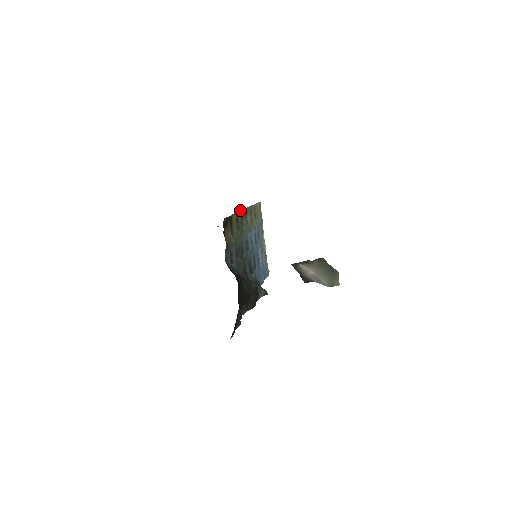
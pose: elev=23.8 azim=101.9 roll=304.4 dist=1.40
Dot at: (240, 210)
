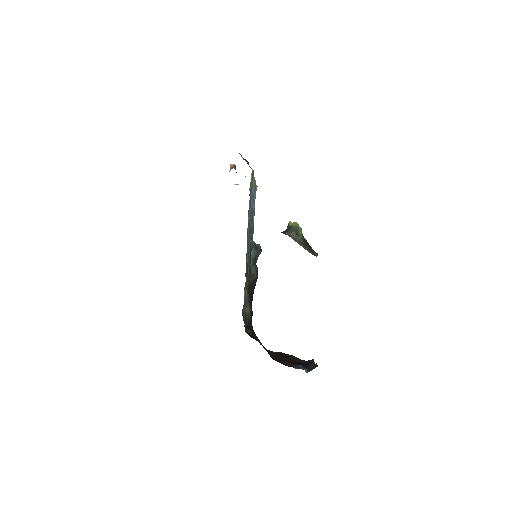
Dot at: occluded
